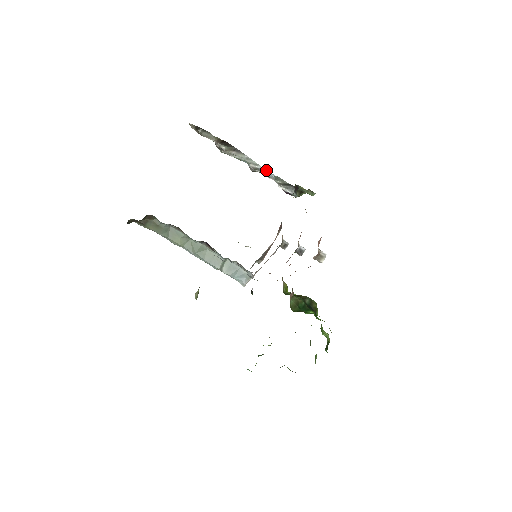
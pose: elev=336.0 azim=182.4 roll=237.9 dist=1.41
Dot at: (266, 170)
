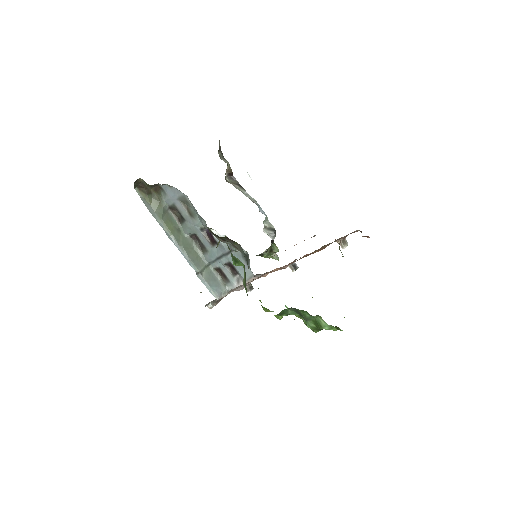
Dot at: (261, 208)
